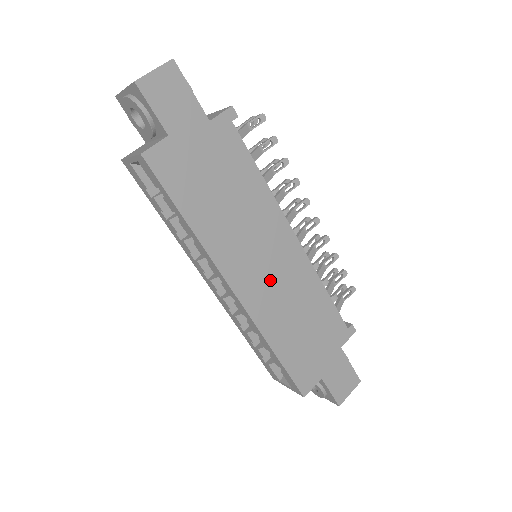
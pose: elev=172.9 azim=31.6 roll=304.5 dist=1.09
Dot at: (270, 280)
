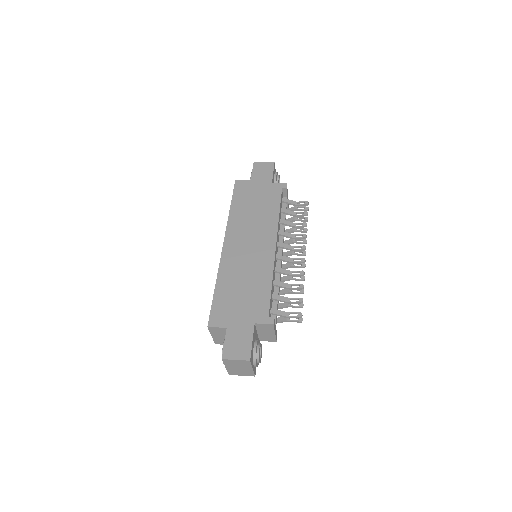
Dot at: (245, 253)
